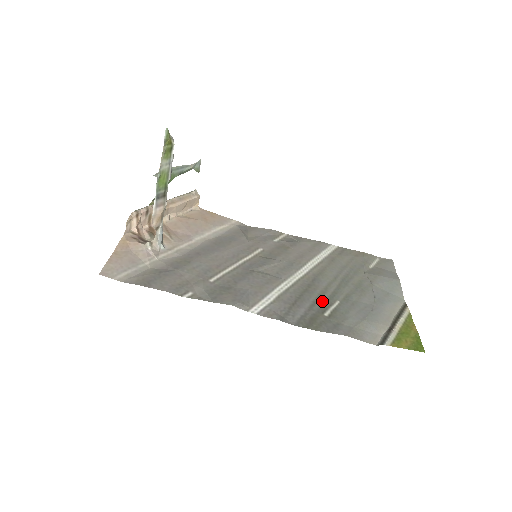
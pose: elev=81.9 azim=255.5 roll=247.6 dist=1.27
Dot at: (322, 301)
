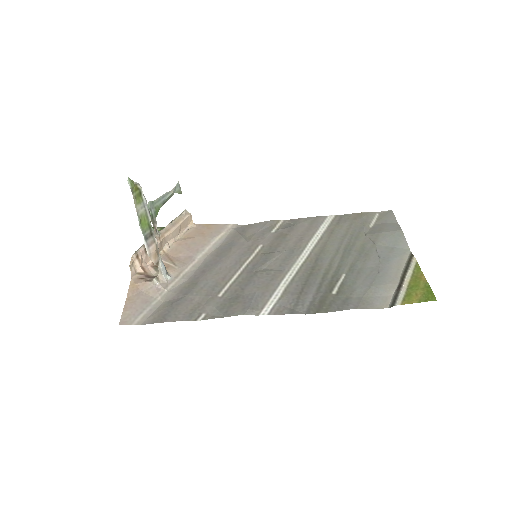
Dot at: (328, 280)
